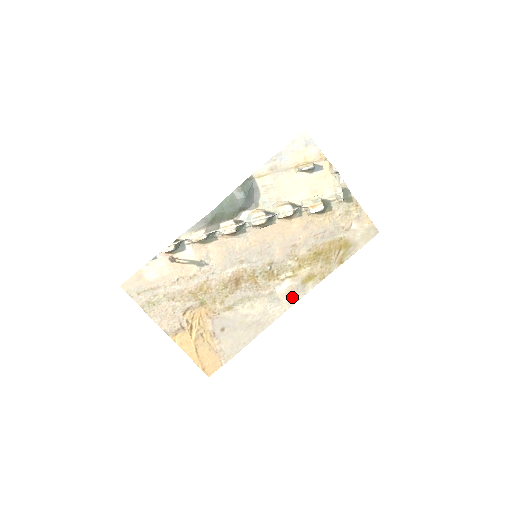
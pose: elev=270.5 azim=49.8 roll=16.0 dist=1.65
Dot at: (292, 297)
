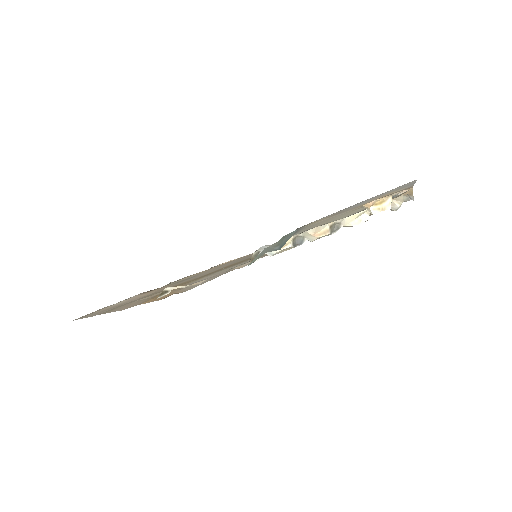
Dot at: occluded
